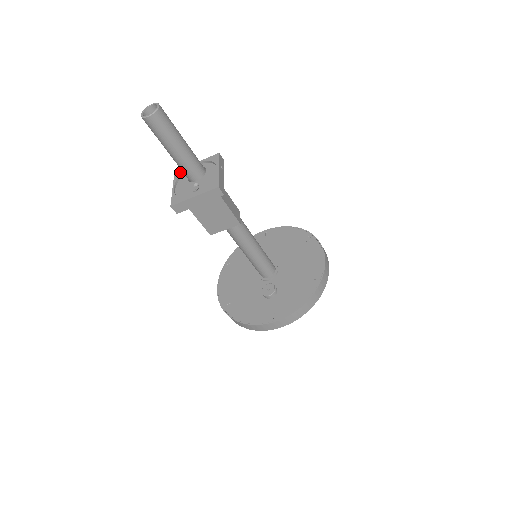
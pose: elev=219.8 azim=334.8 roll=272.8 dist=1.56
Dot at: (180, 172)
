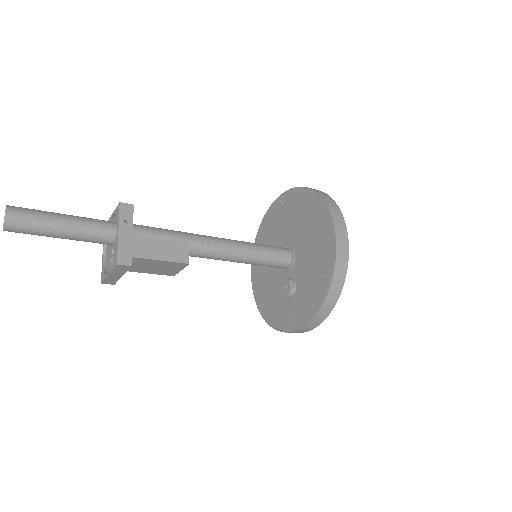
Dot at: occluded
